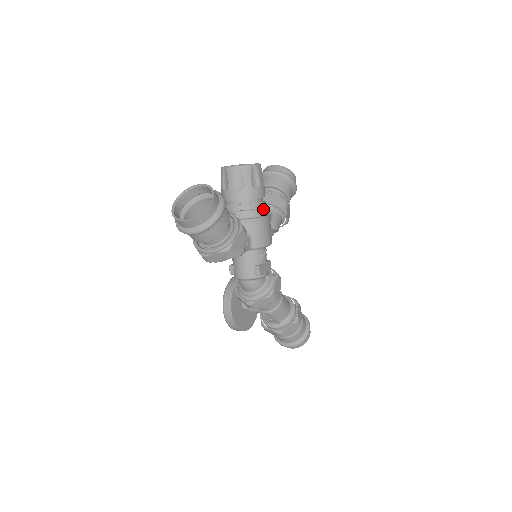
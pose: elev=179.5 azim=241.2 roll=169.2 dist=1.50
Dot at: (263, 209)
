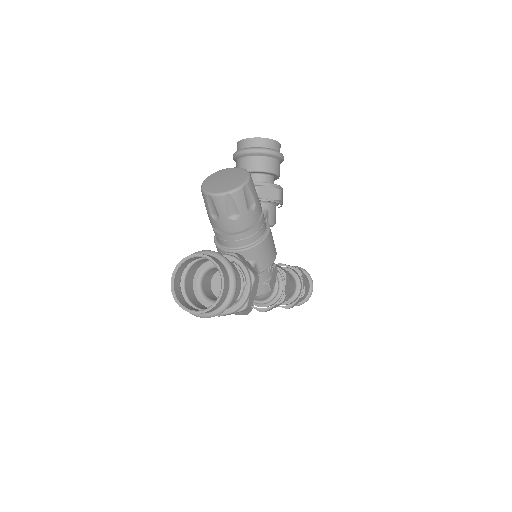
Dot at: (263, 226)
